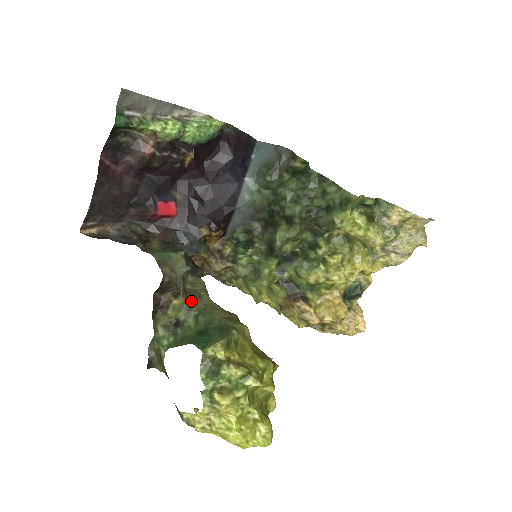
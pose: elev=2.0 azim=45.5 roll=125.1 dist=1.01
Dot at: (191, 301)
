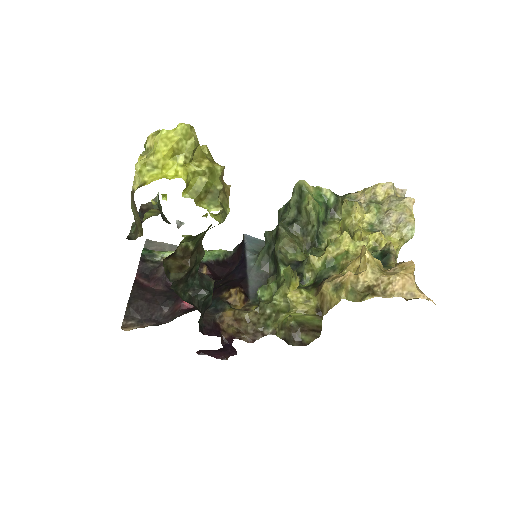
Dot at: occluded
